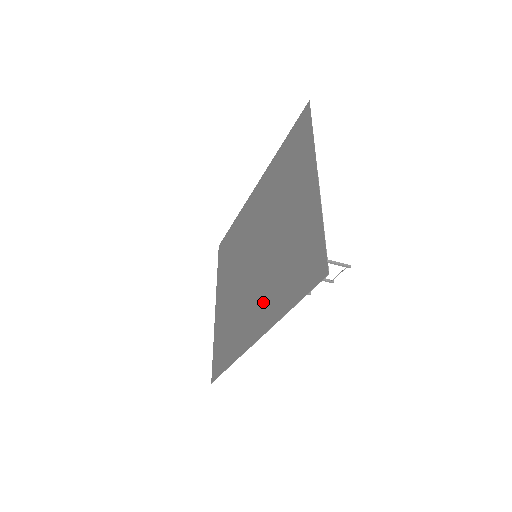
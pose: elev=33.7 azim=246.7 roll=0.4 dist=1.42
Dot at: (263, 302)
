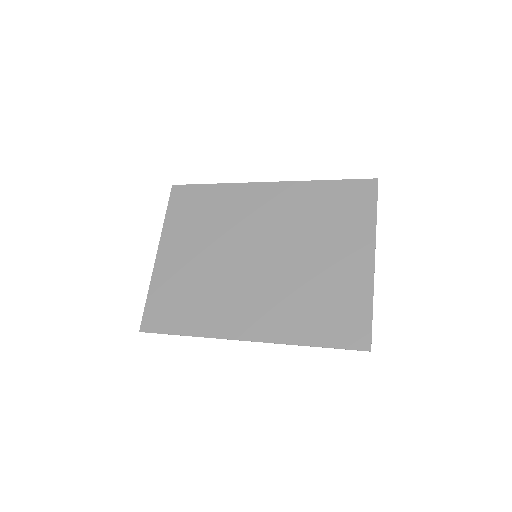
Dot at: (265, 312)
